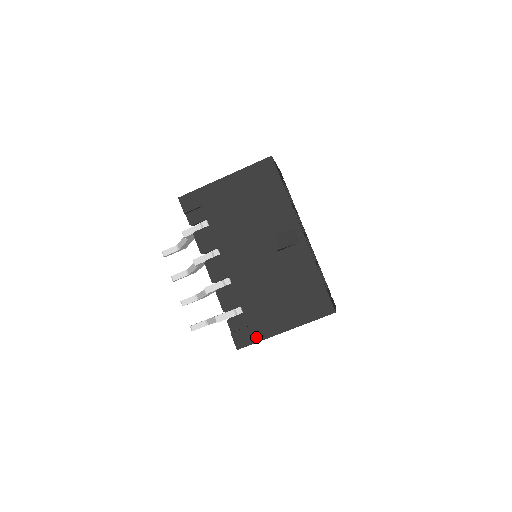
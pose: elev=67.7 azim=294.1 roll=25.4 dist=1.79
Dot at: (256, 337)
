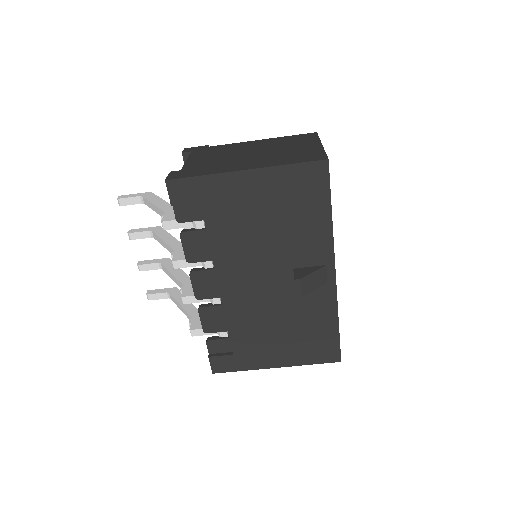
Dot at: (239, 366)
